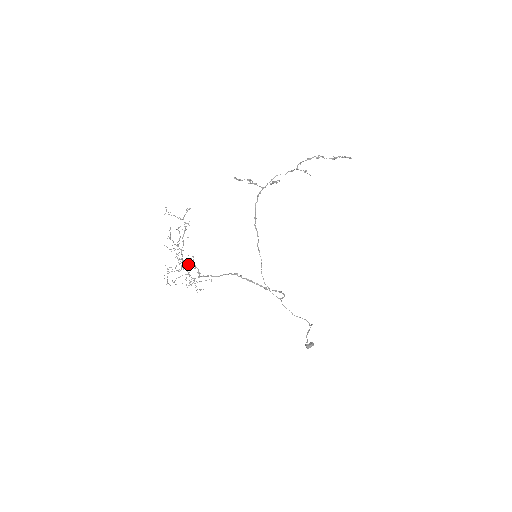
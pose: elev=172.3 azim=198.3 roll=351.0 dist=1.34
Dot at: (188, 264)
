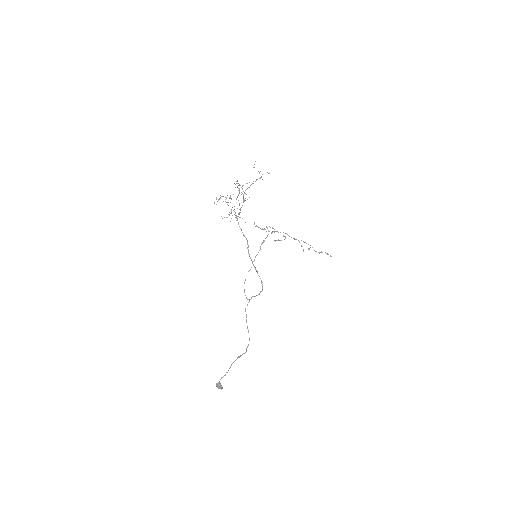
Dot at: occluded
